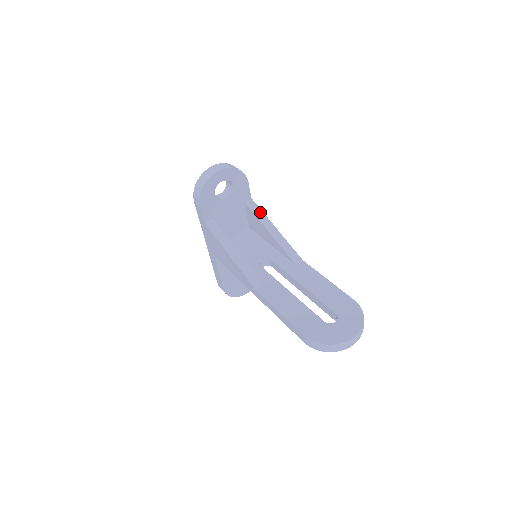
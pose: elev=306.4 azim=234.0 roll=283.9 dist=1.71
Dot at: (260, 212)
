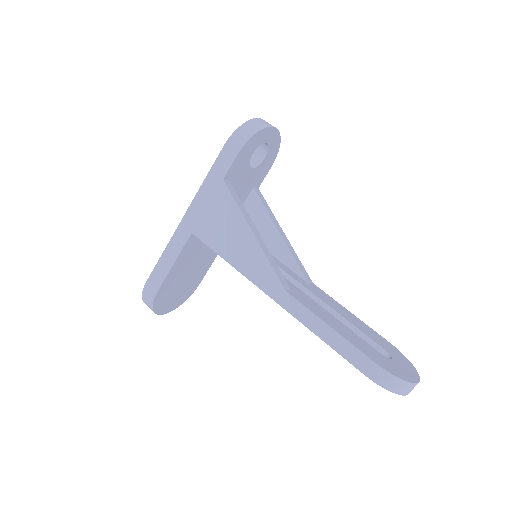
Dot at: (269, 208)
